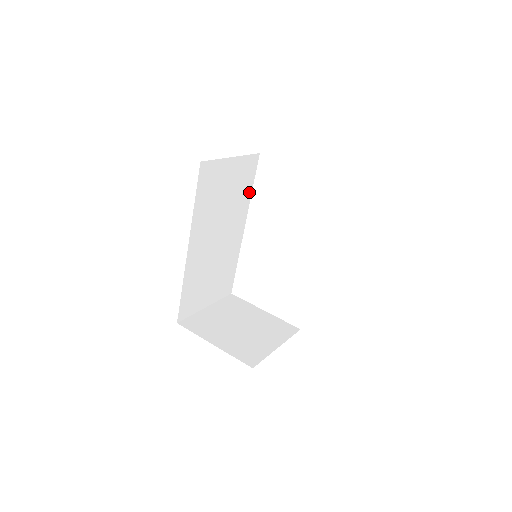
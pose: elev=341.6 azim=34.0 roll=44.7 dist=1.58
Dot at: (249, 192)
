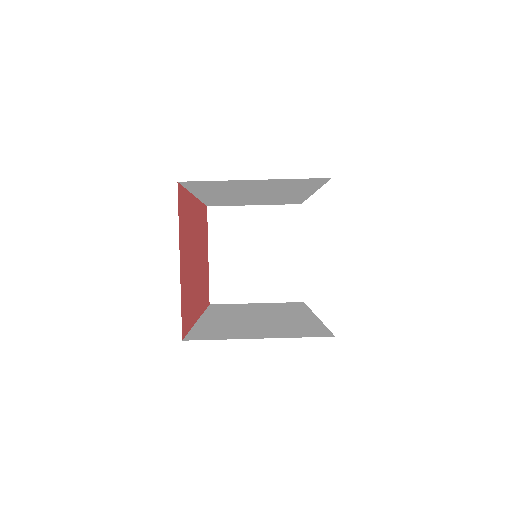
Dot at: (314, 186)
